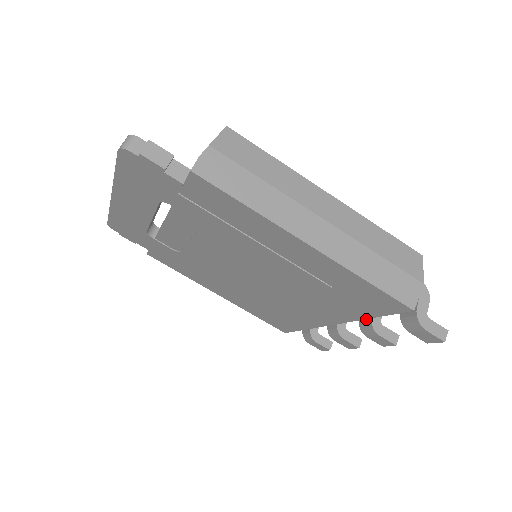
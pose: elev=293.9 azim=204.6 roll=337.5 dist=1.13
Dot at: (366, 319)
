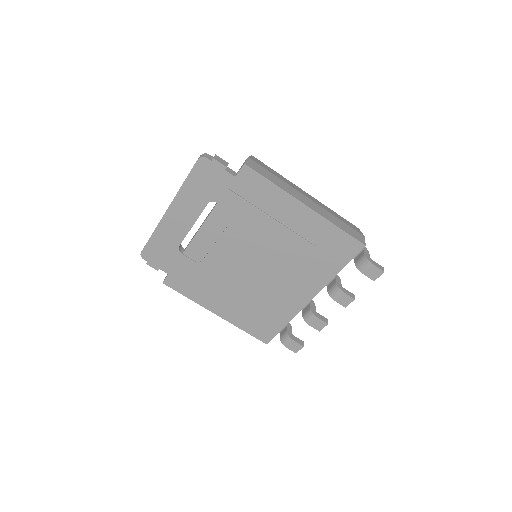
Dot at: (333, 286)
